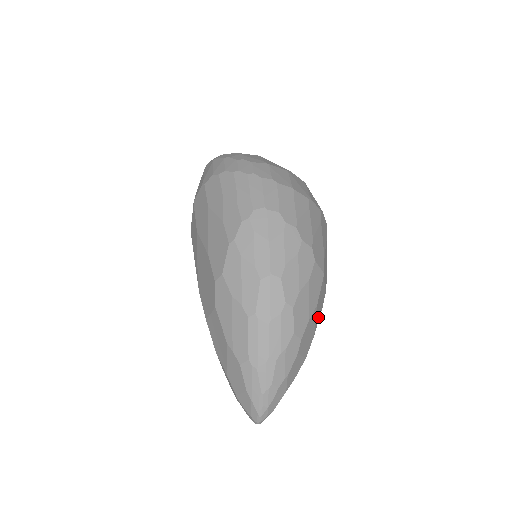
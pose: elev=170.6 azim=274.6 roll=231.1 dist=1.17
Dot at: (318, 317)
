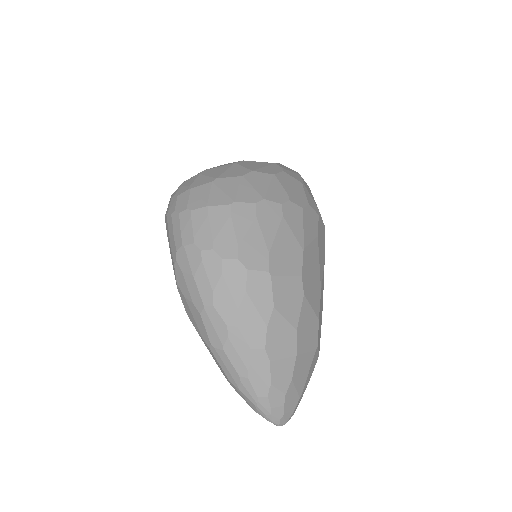
Dot at: (295, 310)
